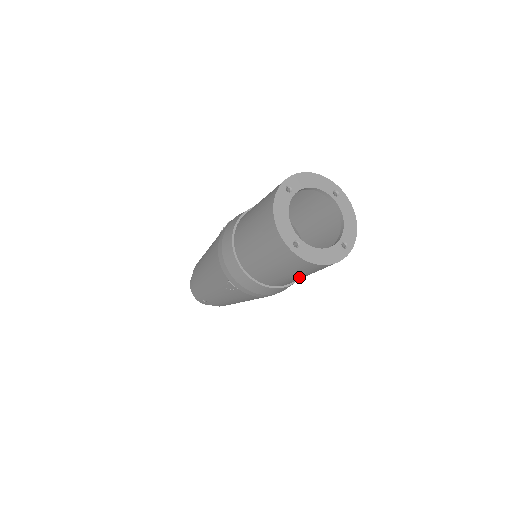
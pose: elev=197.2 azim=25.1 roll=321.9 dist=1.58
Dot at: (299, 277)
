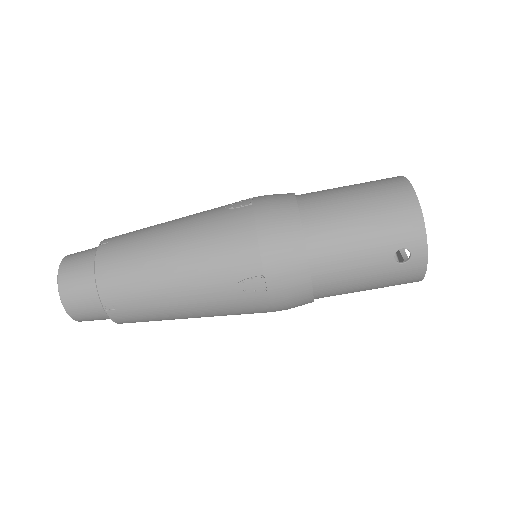
Dot at: (356, 223)
